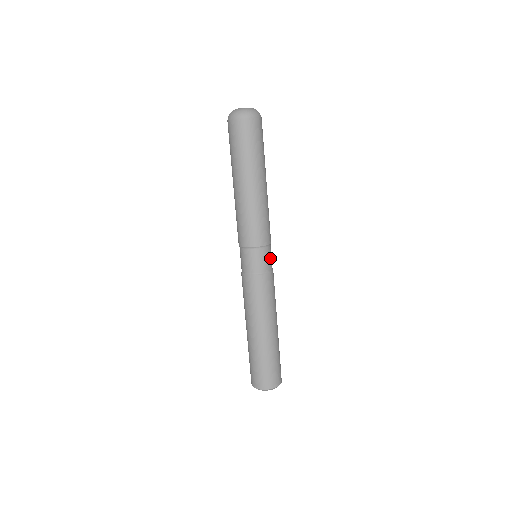
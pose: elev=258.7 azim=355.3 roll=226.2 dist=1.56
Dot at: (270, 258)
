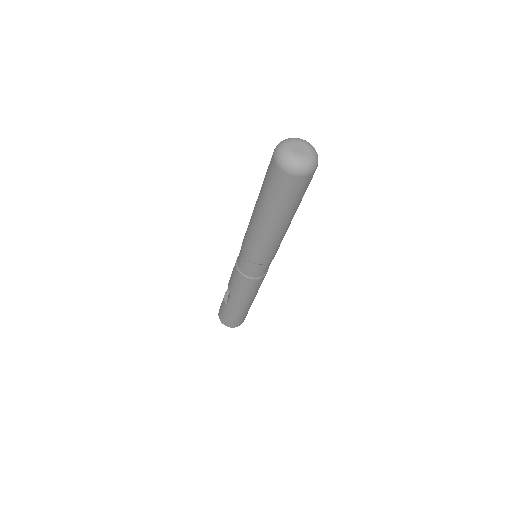
Dot at: occluded
